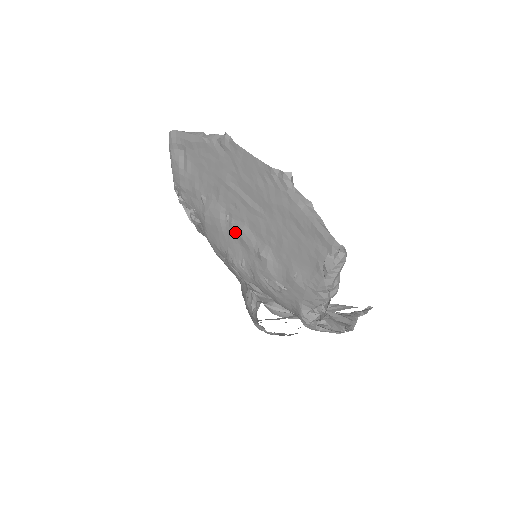
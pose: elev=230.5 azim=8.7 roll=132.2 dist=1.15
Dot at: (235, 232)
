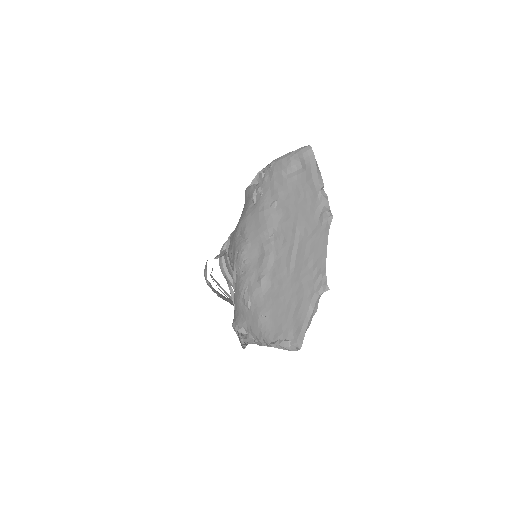
Dot at: (265, 248)
